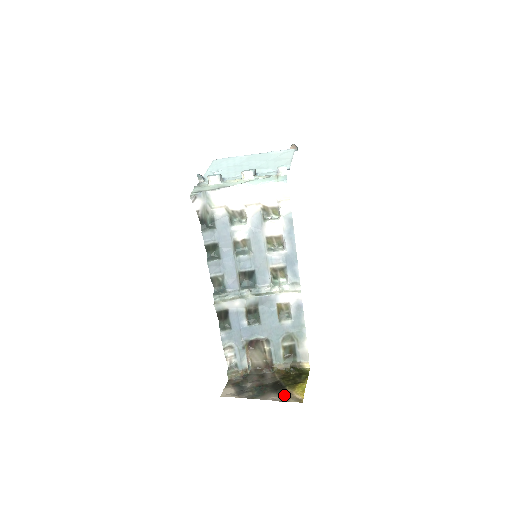
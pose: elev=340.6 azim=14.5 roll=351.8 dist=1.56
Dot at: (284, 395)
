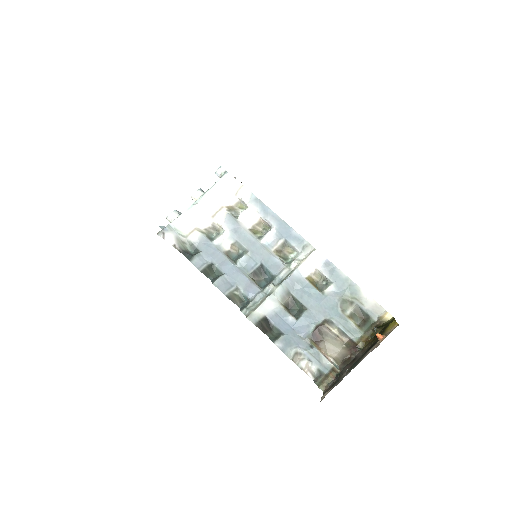
Dot at: occluded
